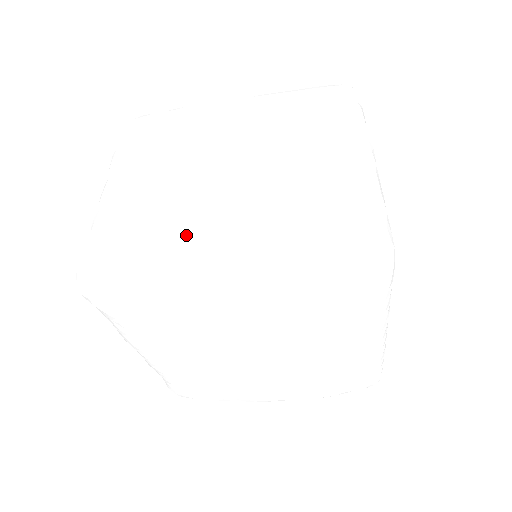
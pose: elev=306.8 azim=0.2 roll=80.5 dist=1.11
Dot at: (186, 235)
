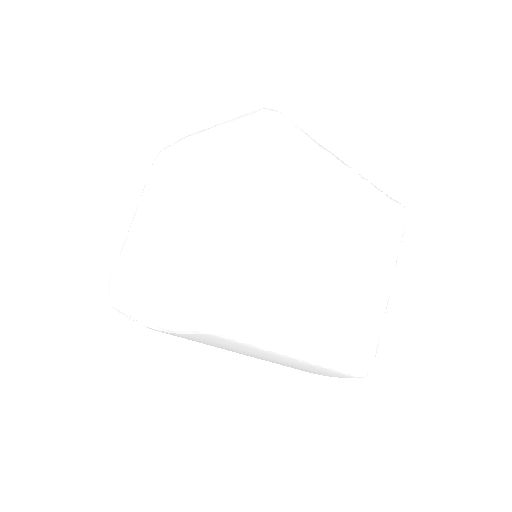
Dot at: (138, 276)
